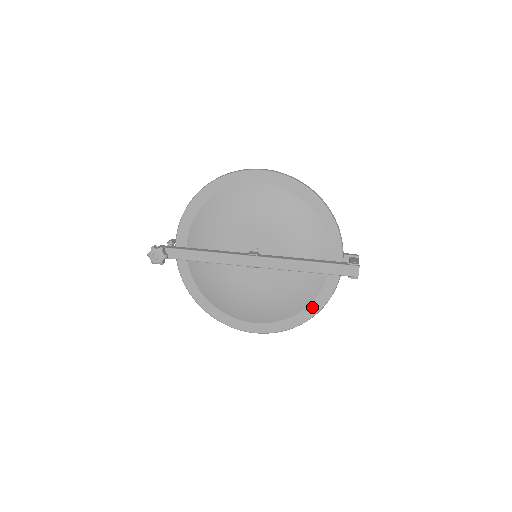
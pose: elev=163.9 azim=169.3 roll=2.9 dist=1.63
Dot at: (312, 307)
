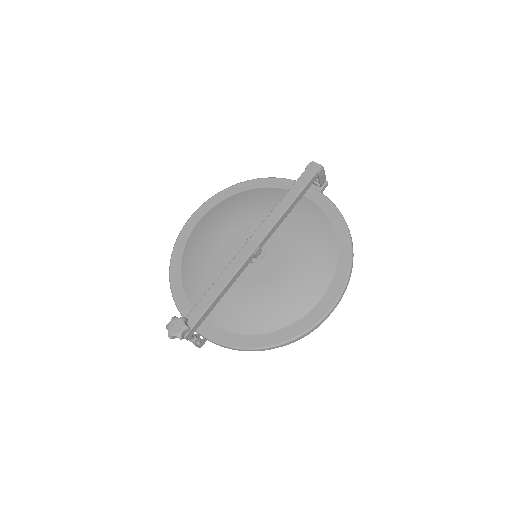
Dot at: (338, 229)
